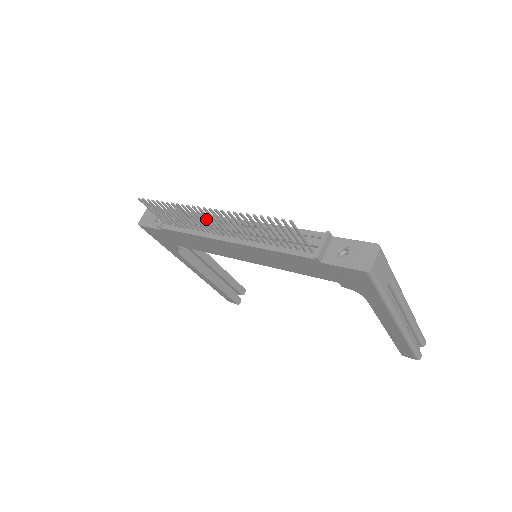
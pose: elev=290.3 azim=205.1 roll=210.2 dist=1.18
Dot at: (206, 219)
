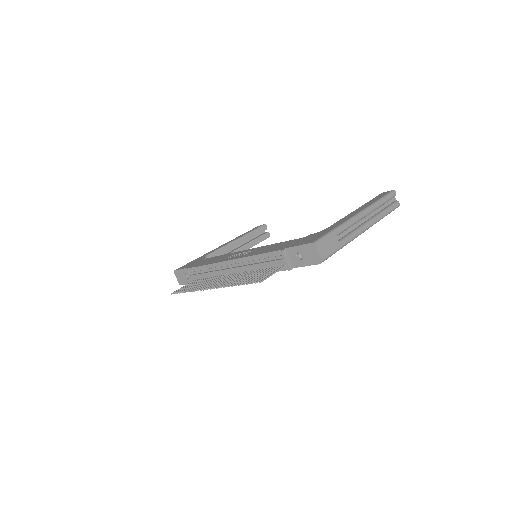
Dot at: (215, 282)
